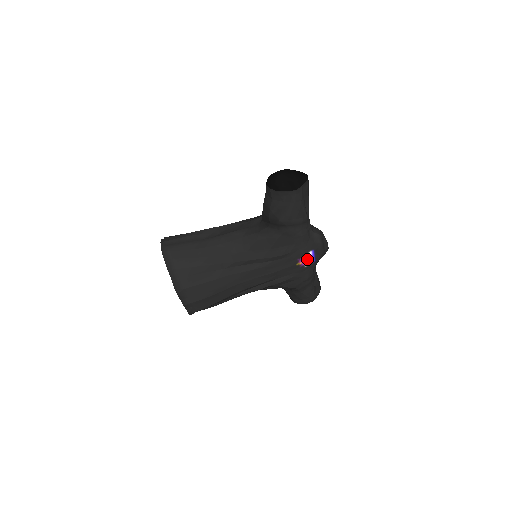
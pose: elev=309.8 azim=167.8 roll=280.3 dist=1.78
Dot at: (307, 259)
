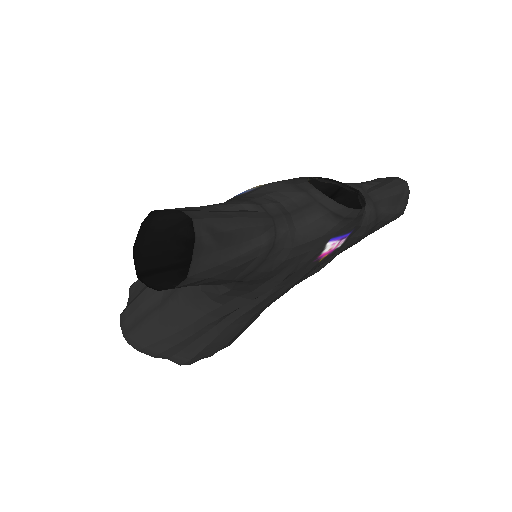
Dot at: (332, 246)
